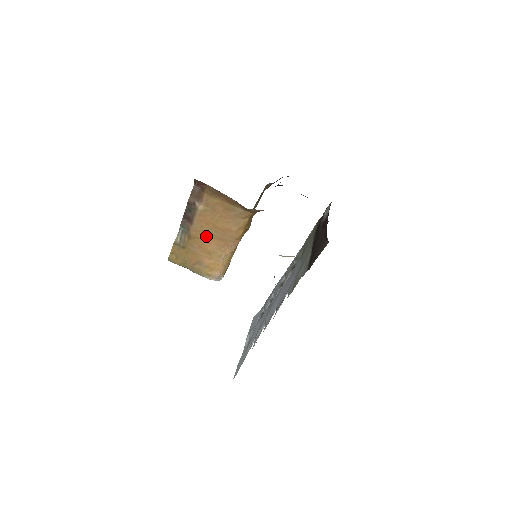
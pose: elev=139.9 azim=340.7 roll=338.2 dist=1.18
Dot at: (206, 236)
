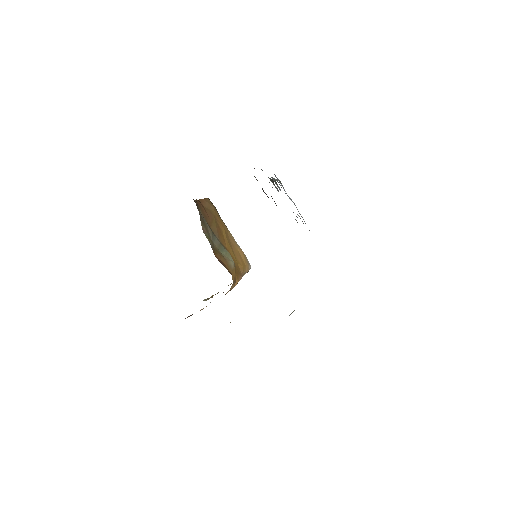
Dot at: occluded
